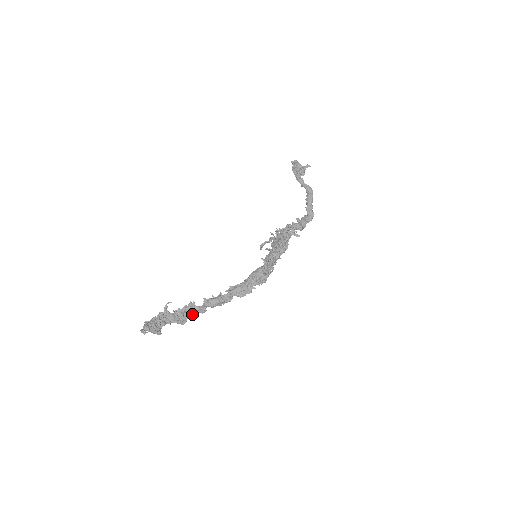
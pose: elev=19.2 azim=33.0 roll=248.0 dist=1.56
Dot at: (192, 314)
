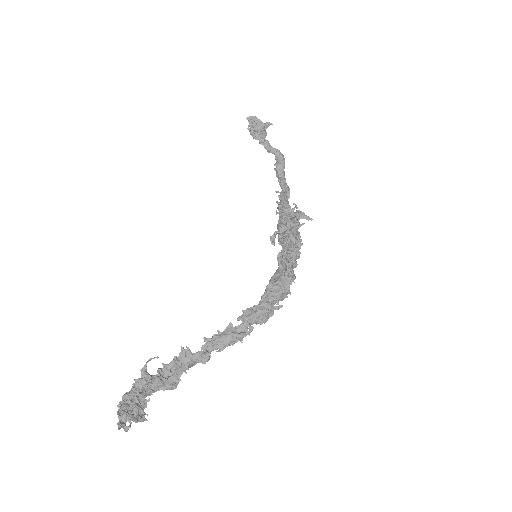
Dot at: (188, 369)
